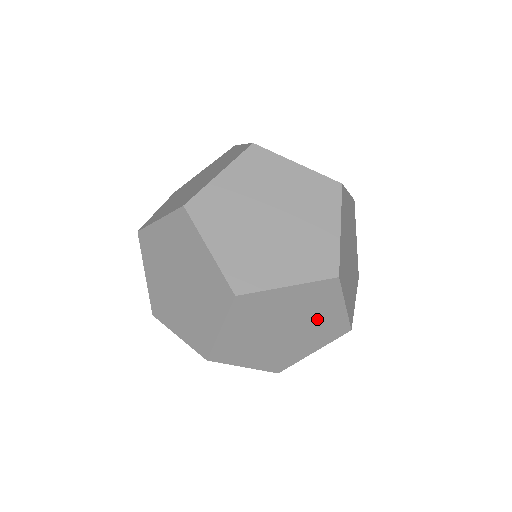
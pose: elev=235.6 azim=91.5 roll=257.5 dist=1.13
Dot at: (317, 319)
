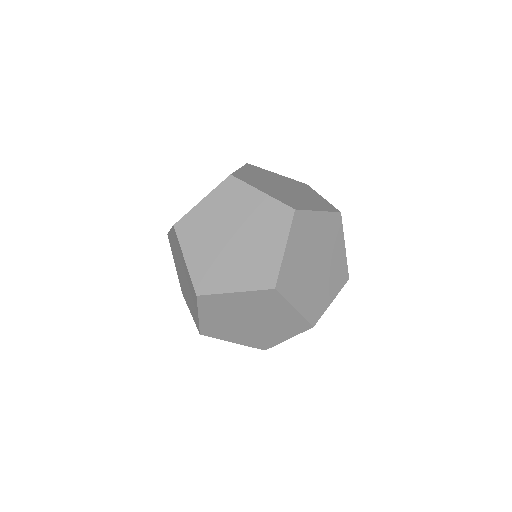
Dot at: (251, 215)
